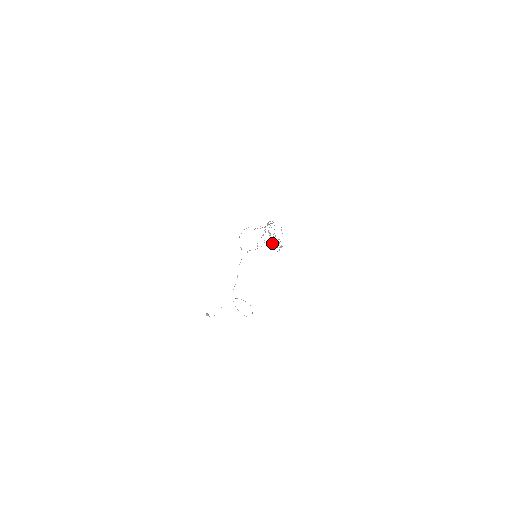
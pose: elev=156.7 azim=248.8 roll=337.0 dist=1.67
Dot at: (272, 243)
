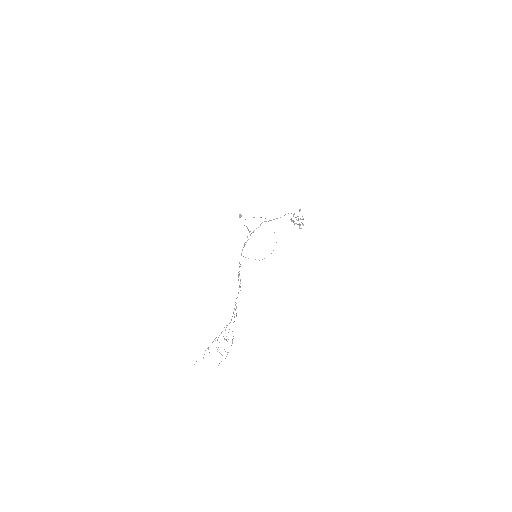
Dot at: occluded
